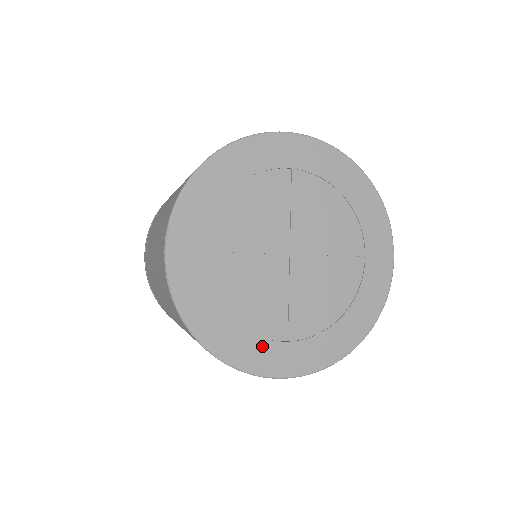
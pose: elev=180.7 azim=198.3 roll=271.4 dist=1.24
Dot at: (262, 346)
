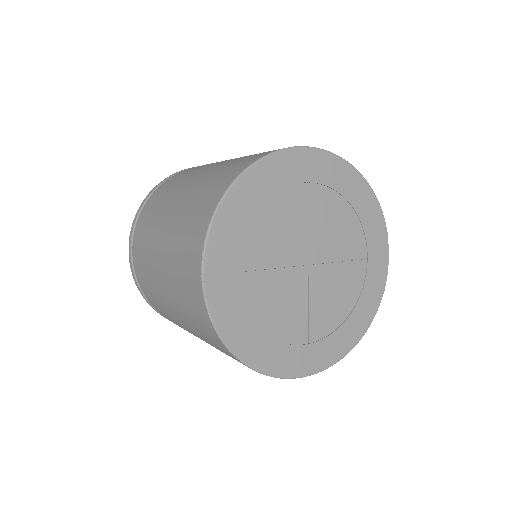
Dot at: (288, 351)
